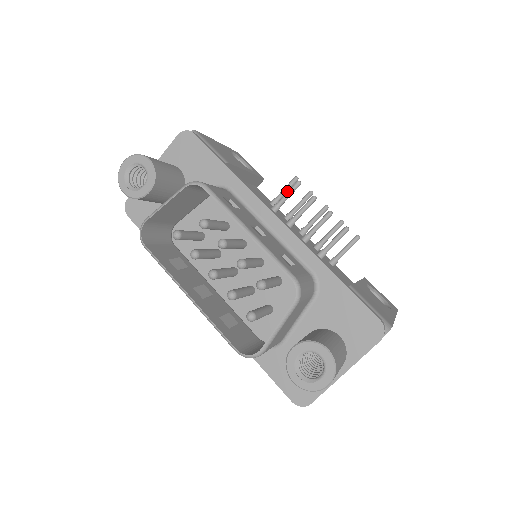
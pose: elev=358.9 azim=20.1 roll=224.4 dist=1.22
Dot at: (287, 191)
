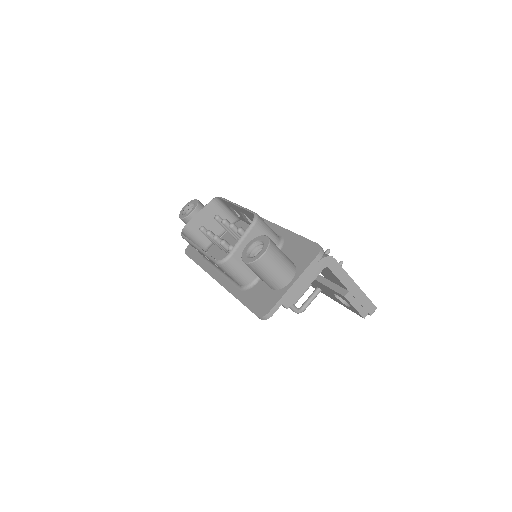
Dot at: occluded
